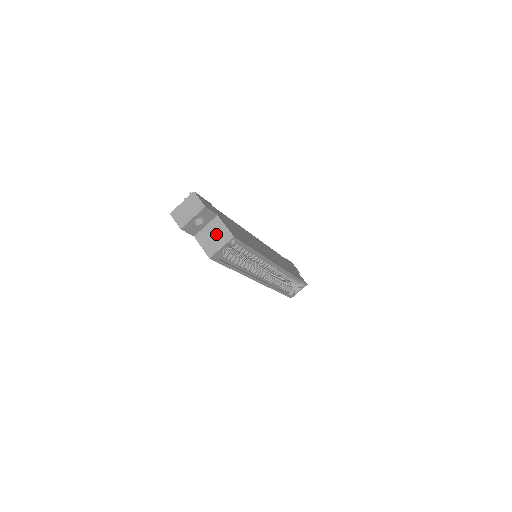
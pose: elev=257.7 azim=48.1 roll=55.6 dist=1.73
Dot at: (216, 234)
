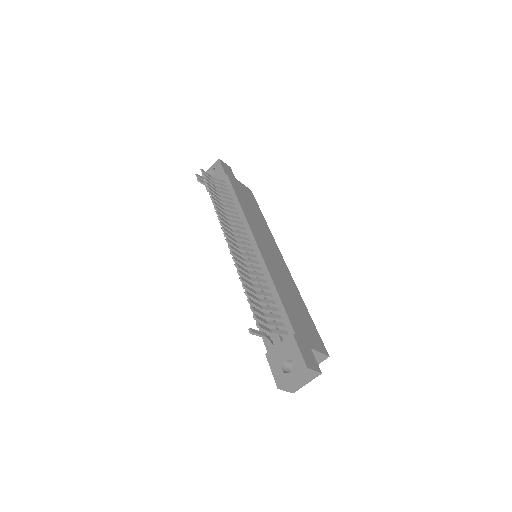
Dot at: occluded
